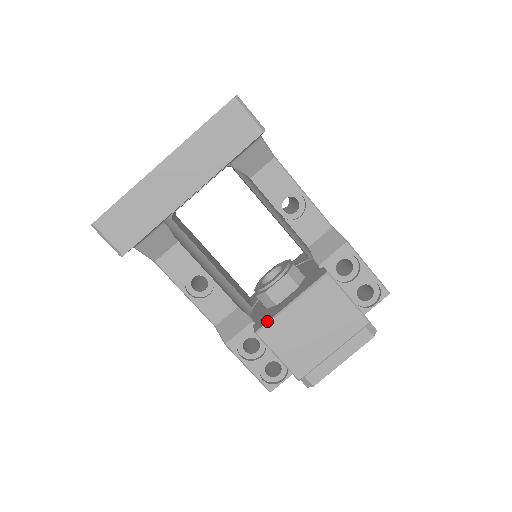
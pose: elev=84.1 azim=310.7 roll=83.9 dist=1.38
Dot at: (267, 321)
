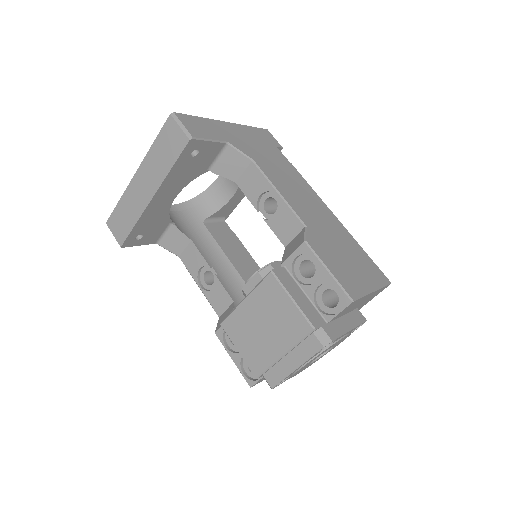
Dot at: occluded
